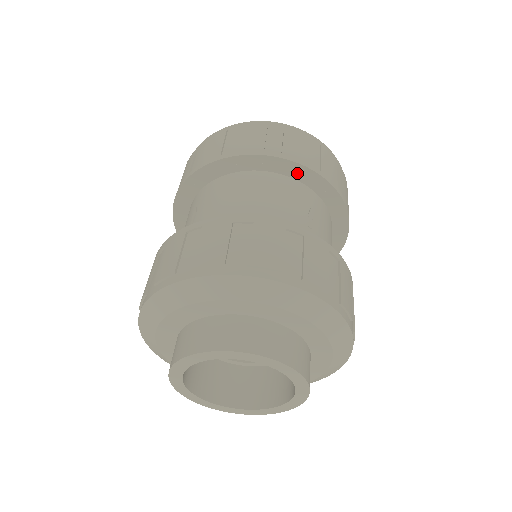
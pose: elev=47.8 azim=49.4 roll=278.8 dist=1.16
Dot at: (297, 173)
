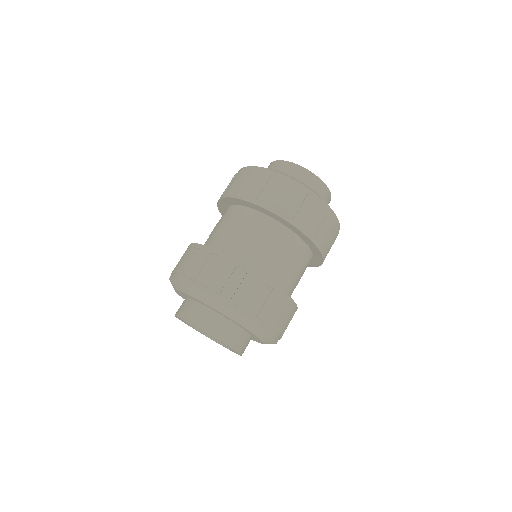
Dot at: (317, 258)
